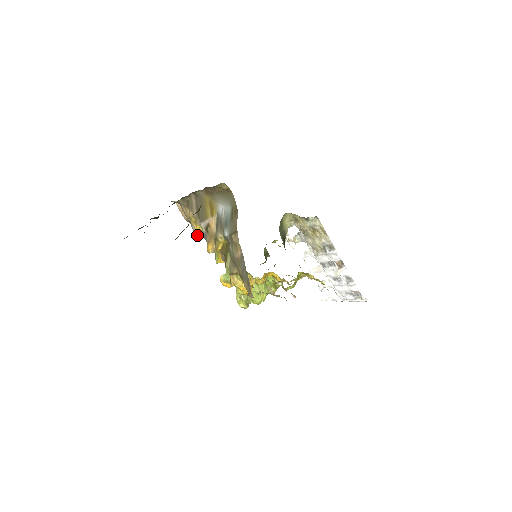
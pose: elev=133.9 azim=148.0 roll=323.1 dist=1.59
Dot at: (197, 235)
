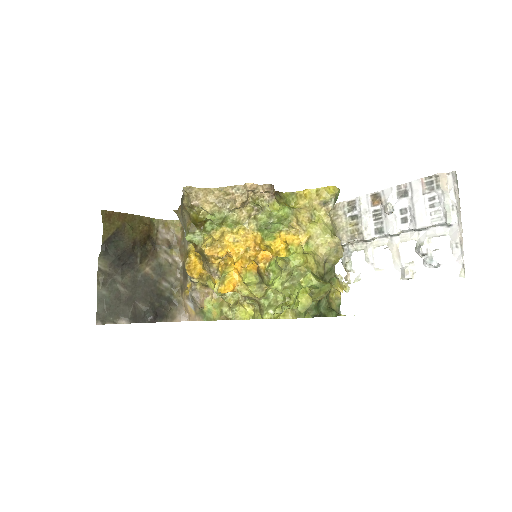
Dot at: (193, 297)
